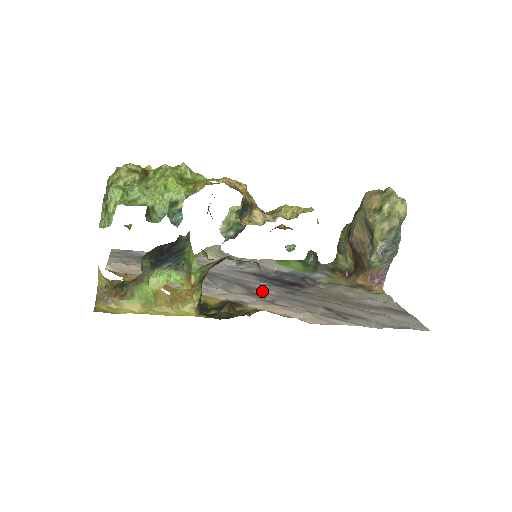
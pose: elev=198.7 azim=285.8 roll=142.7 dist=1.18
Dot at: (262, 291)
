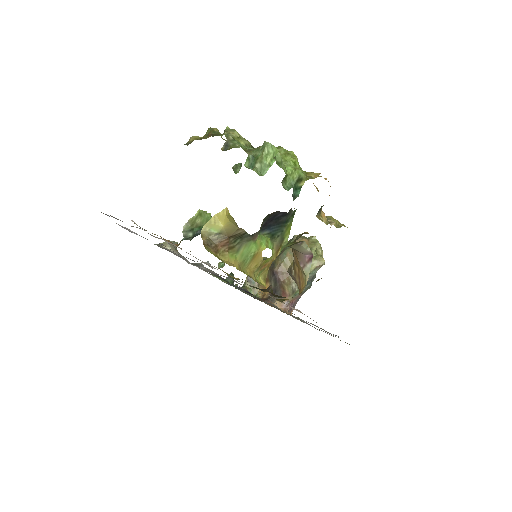
Dot at: occluded
